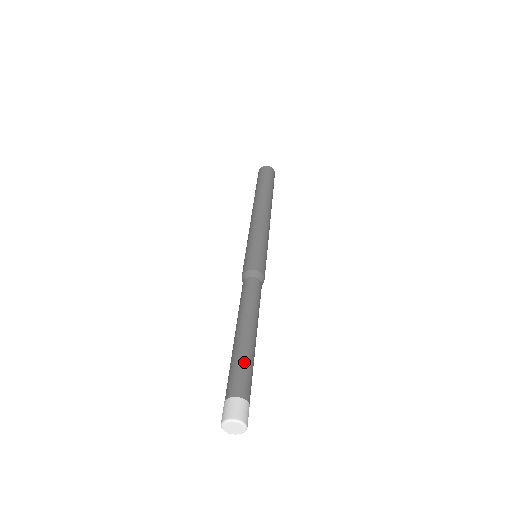
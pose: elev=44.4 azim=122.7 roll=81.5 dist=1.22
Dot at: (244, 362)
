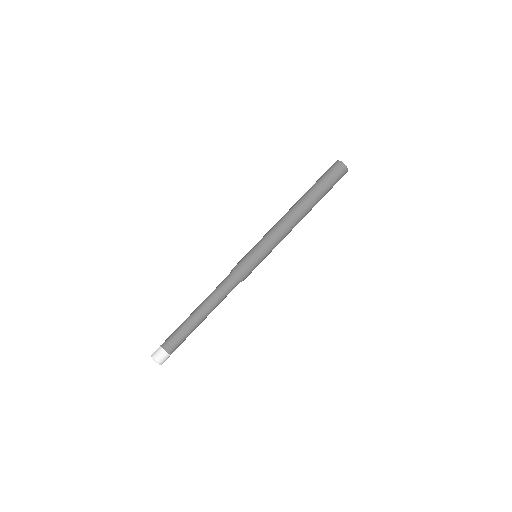
Dot at: (179, 329)
